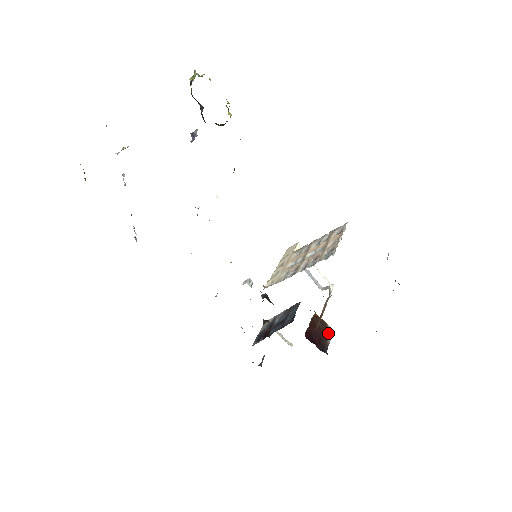
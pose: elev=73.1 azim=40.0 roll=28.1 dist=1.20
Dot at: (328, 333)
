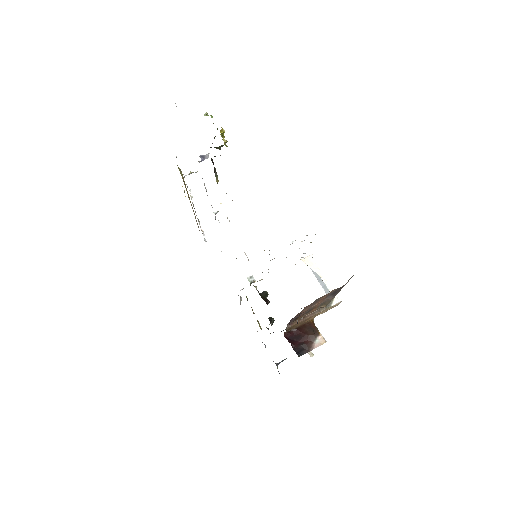
Dot at: (317, 341)
